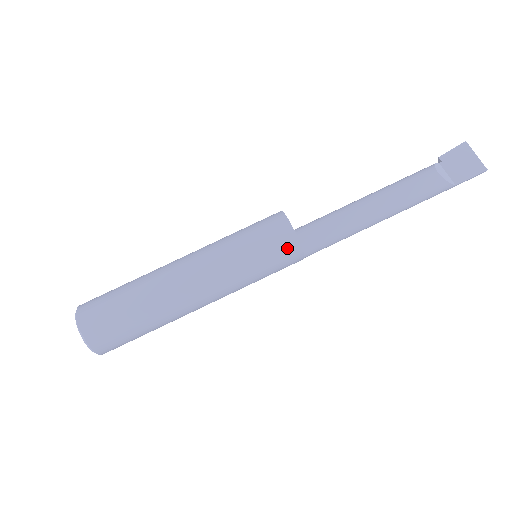
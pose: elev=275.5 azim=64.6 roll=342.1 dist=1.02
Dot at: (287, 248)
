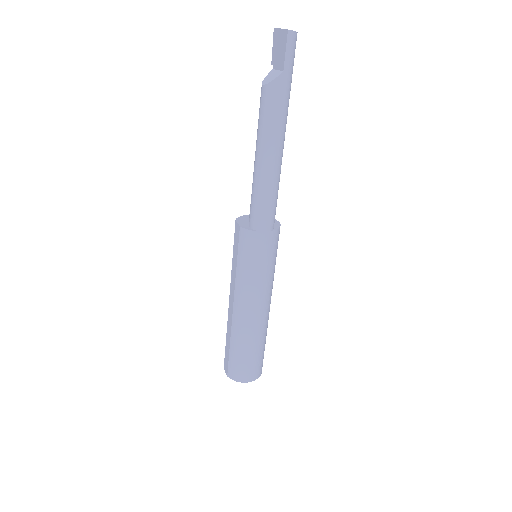
Dot at: (246, 240)
